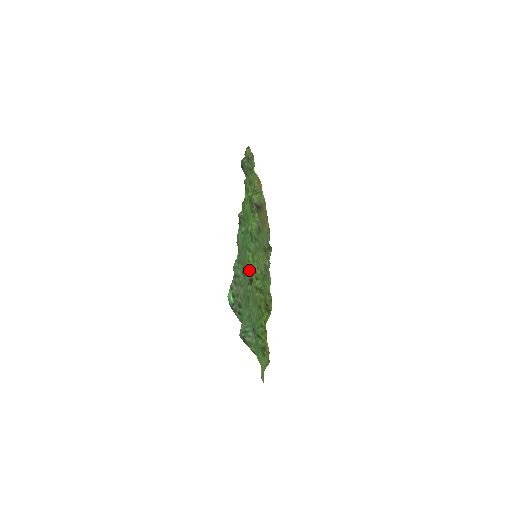
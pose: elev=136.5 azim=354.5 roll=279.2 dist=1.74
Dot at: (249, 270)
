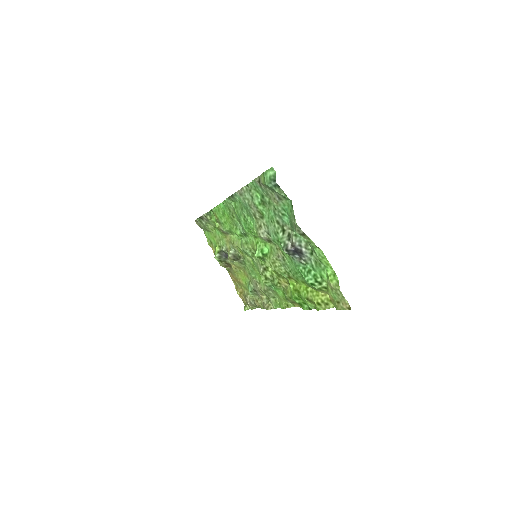
Dot at: (261, 238)
